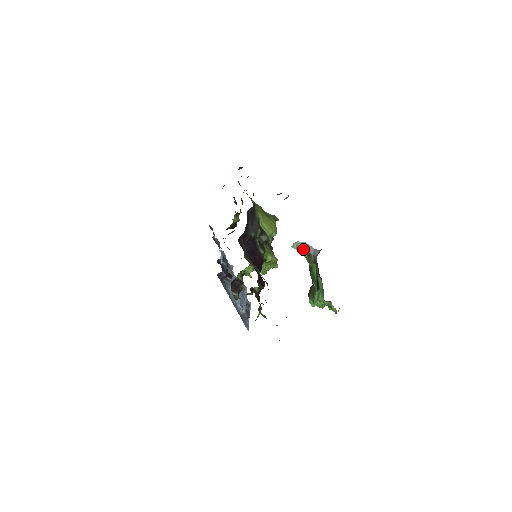
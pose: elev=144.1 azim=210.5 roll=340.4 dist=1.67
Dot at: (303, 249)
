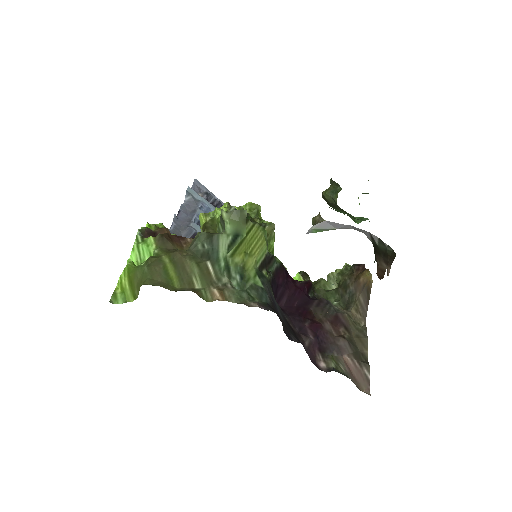
Dot at: occluded
